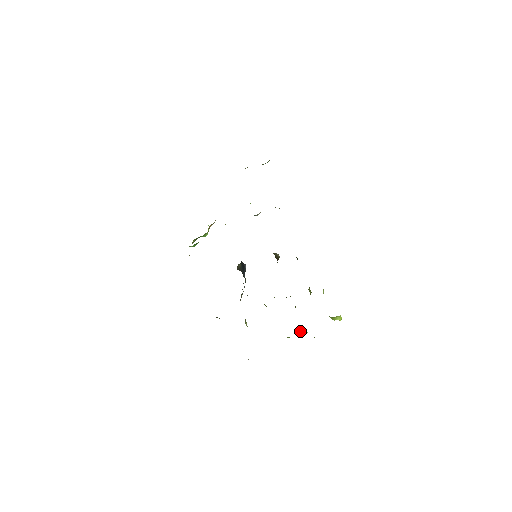
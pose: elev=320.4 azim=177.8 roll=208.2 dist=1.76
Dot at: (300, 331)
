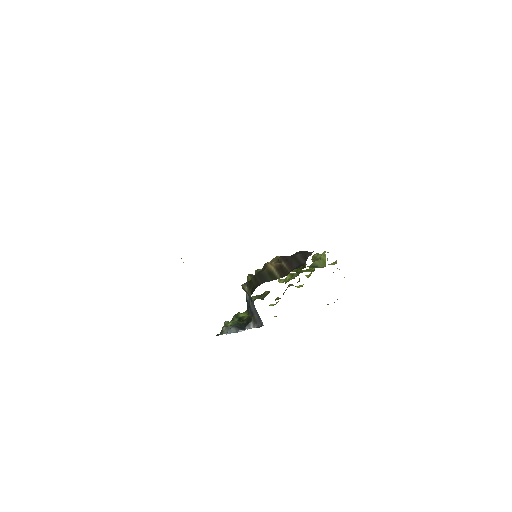
Dot at: occluded
